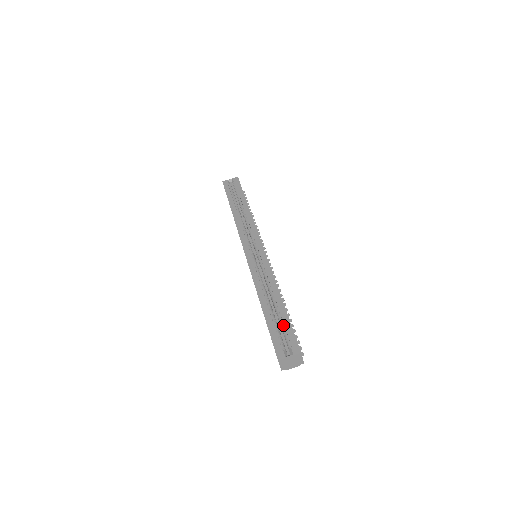
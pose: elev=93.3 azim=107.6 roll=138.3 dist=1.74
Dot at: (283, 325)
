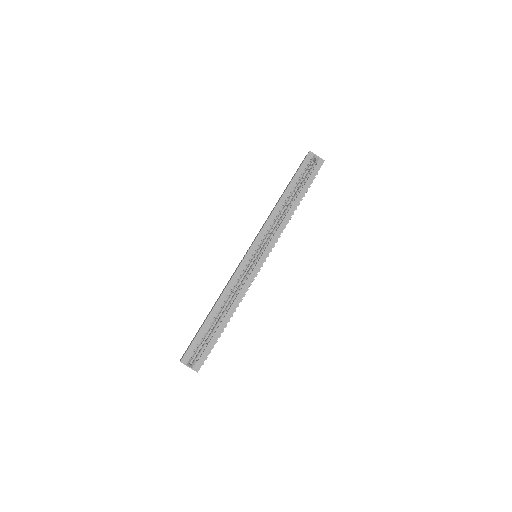
Dot at: (209, 340)
